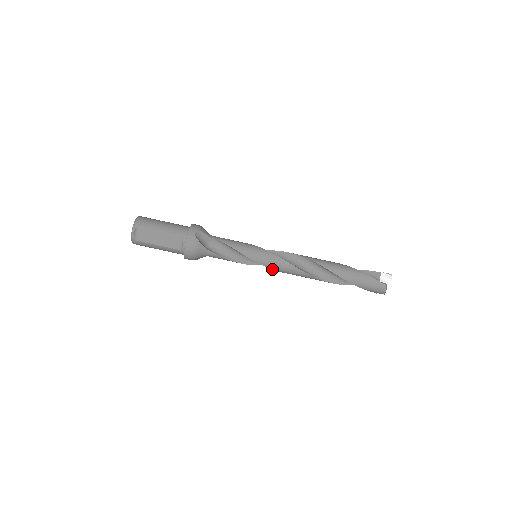
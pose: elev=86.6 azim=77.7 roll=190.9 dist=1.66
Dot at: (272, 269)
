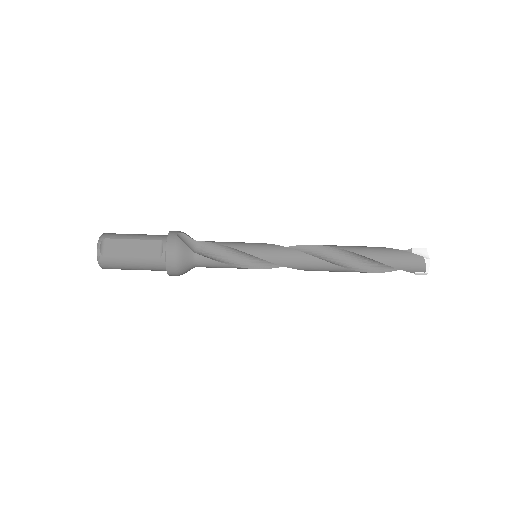
Dot at: occluded
